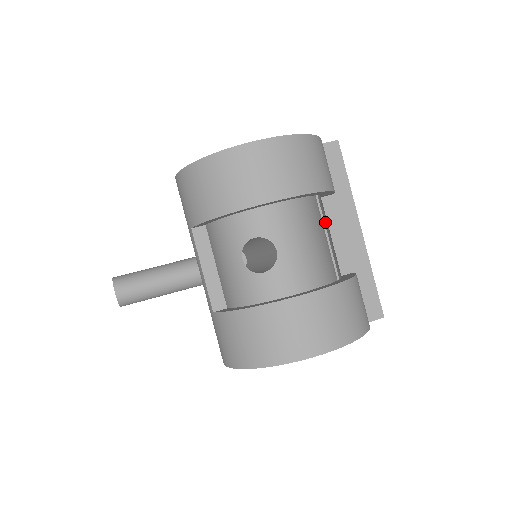
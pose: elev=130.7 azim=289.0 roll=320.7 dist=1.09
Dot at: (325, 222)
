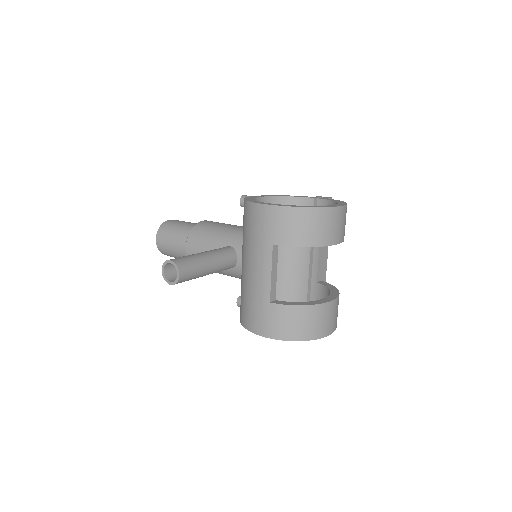
Dot at: (315, 247)
